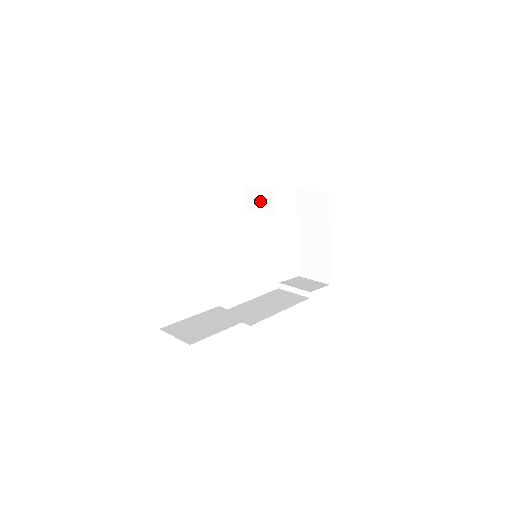
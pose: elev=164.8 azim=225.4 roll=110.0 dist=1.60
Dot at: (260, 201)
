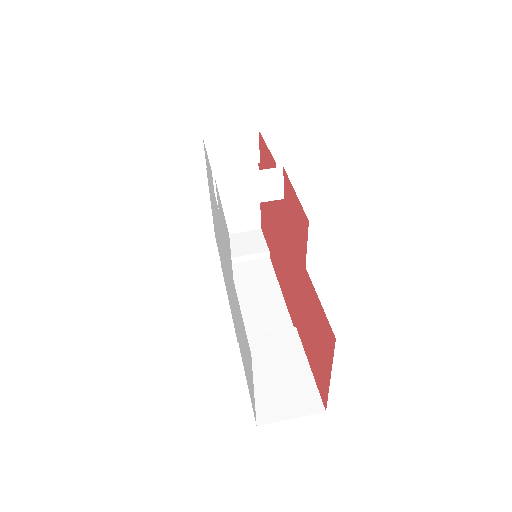
Dot at: (250, 188)
